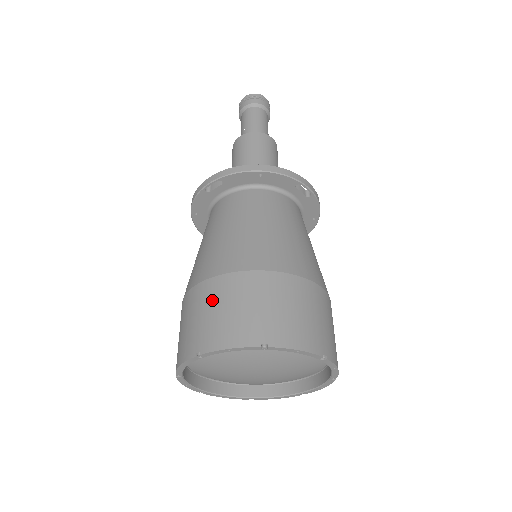
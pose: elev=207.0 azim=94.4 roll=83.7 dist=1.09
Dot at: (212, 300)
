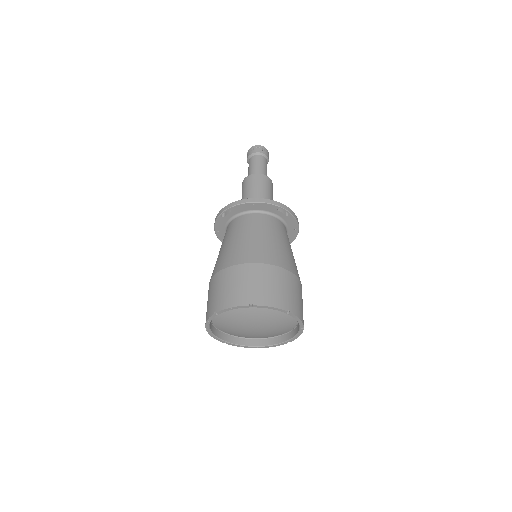
Dot at: (223, 282)
